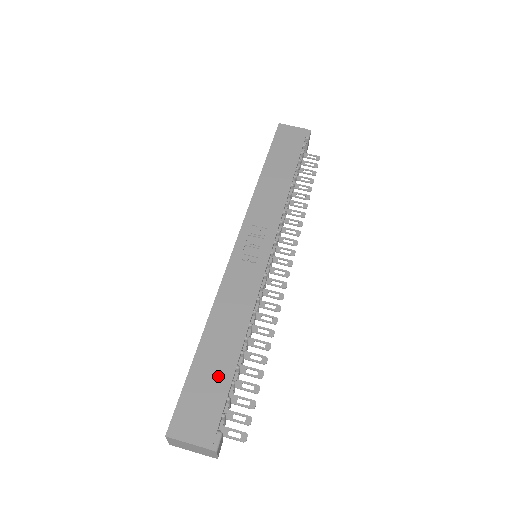
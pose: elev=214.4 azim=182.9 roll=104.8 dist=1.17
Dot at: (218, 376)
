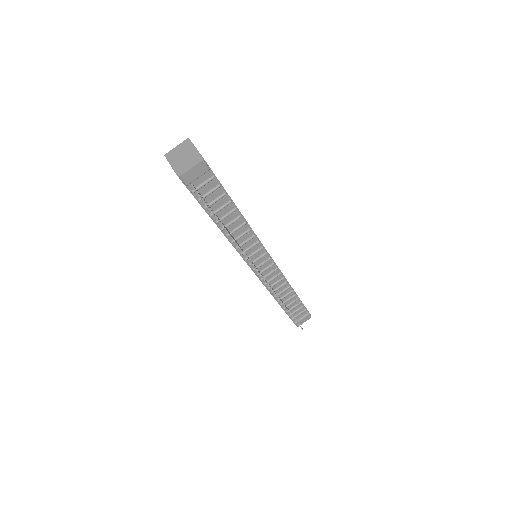
Dot at: occluded
